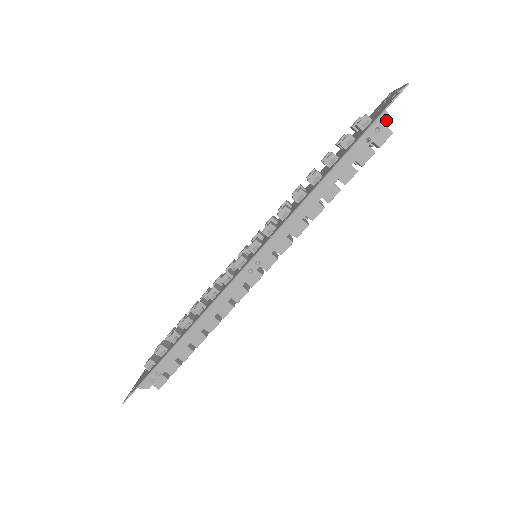
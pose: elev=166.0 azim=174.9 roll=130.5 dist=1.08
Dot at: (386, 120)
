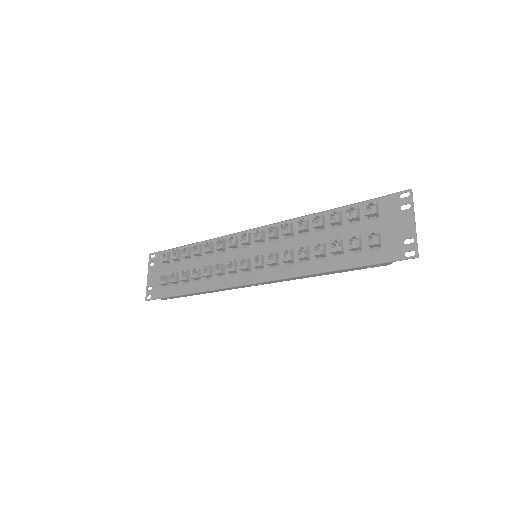
Dot at: (389, 264)
